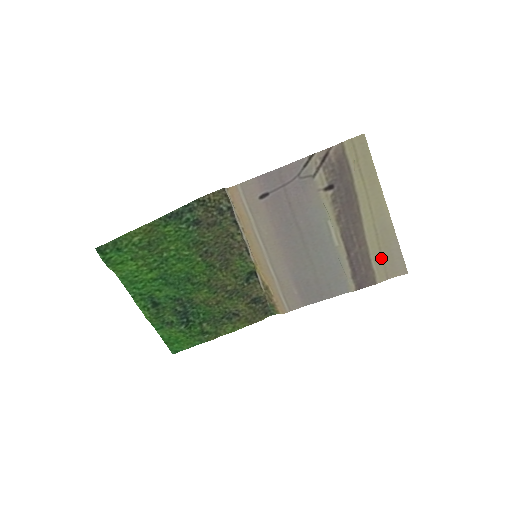
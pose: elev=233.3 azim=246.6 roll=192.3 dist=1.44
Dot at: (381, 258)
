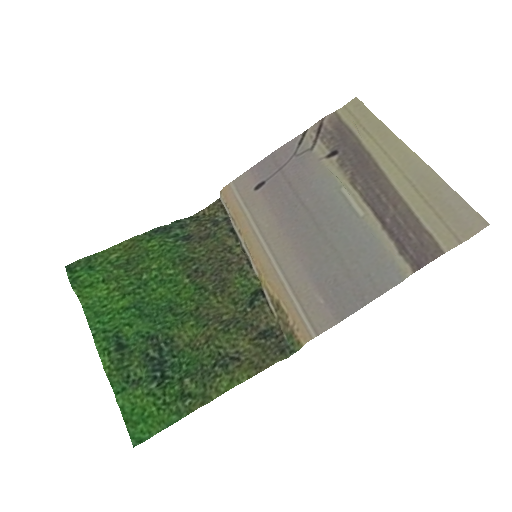
Dot at: (434, 214)
